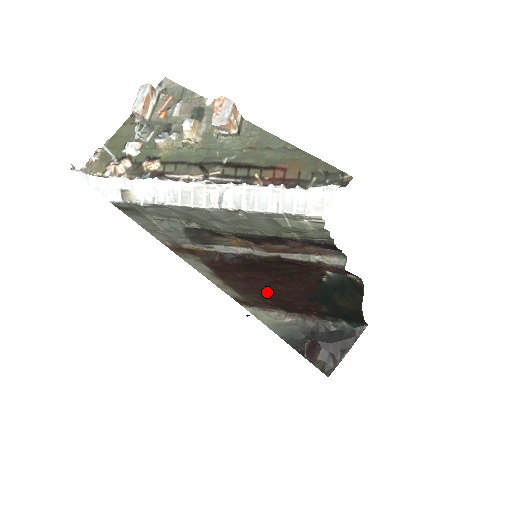
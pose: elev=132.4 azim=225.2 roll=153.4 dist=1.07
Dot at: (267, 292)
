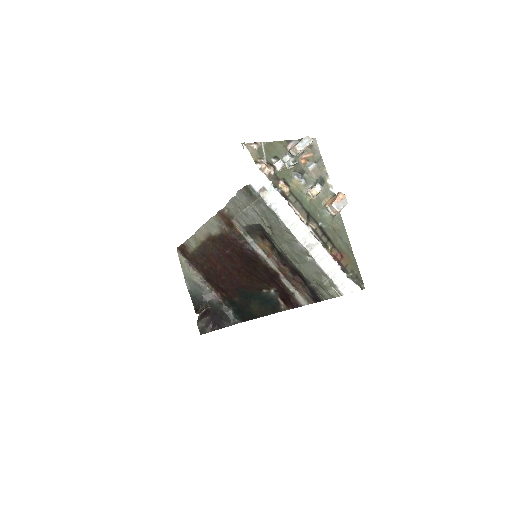
Dot at: (221, 266)
